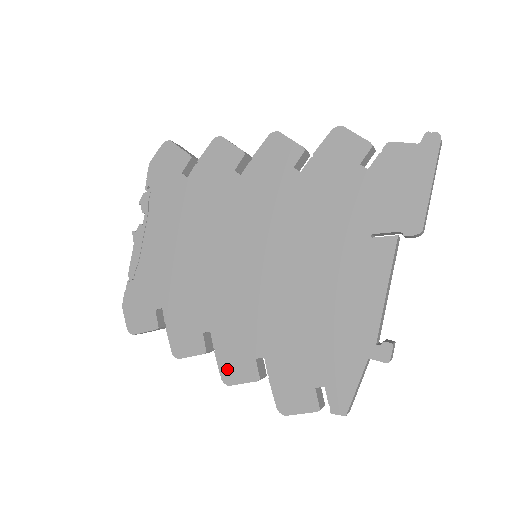
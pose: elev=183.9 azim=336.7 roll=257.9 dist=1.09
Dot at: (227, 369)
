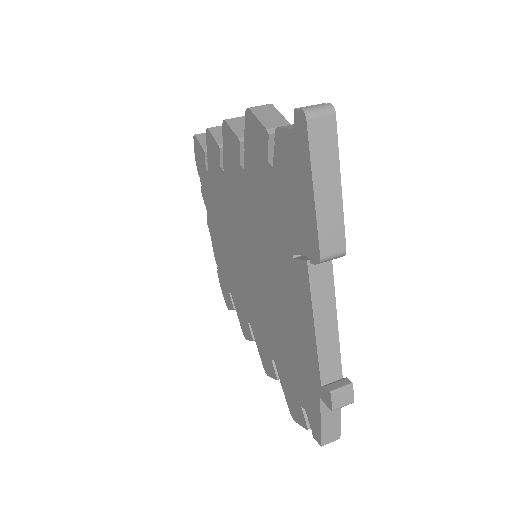
Dot at: (263, 361)
